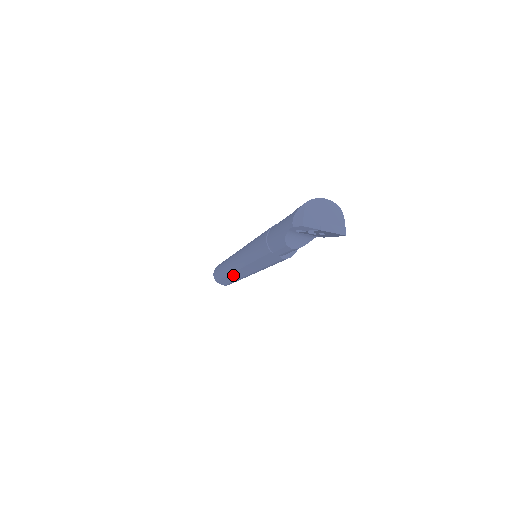
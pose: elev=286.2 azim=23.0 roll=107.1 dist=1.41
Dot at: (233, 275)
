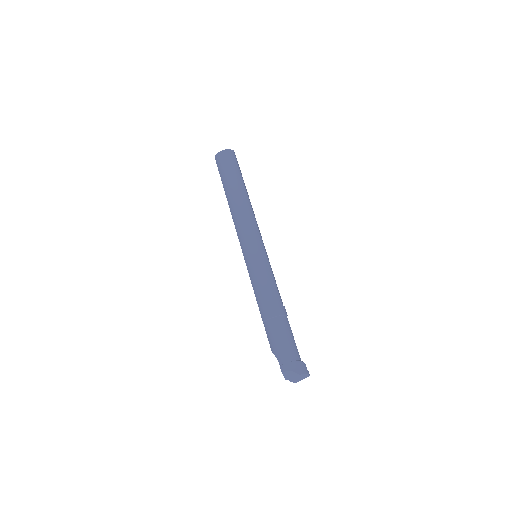
Dot at: (231, 213)
